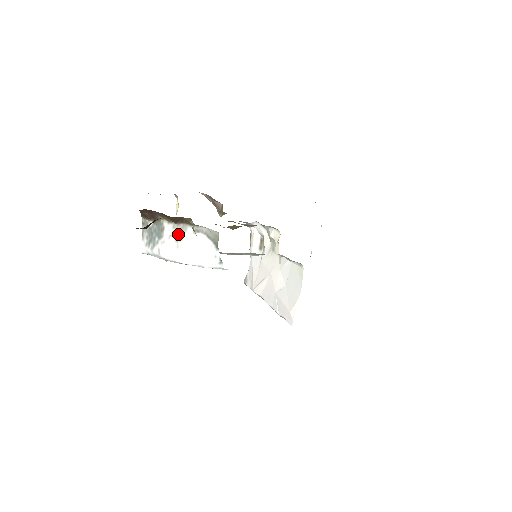
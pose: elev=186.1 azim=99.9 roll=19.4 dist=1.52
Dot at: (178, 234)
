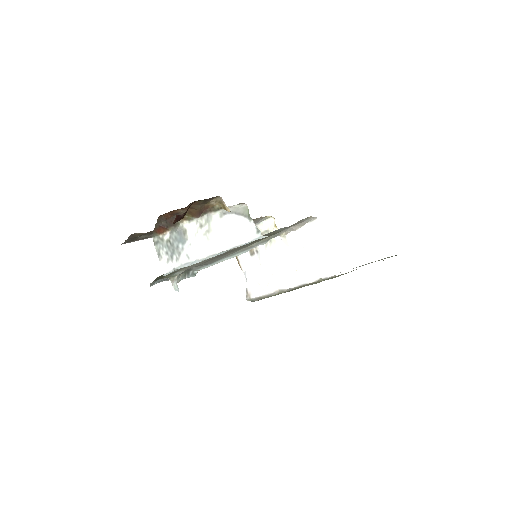
Dot at: (205, 227)
